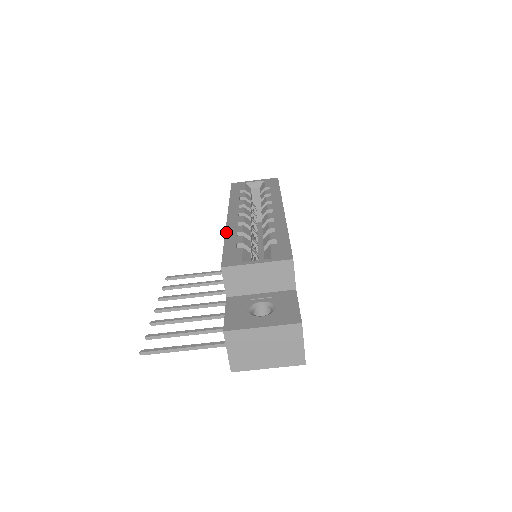
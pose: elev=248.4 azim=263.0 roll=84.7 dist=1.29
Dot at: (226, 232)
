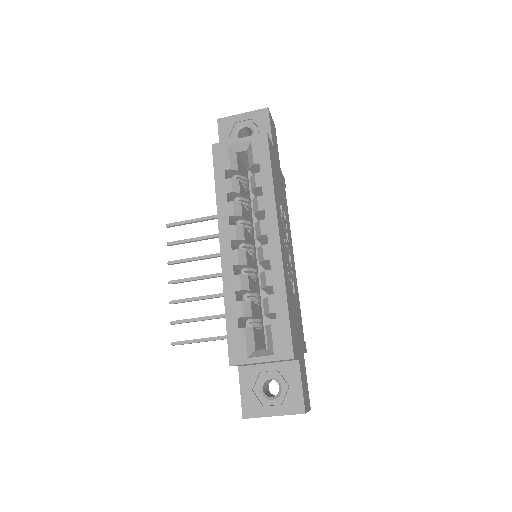
Dot at: (224, 290)
